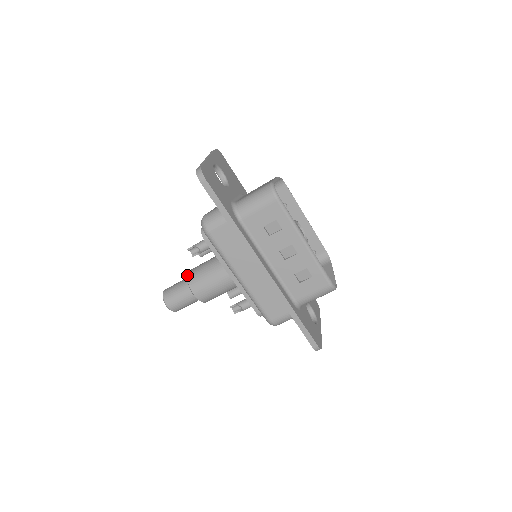
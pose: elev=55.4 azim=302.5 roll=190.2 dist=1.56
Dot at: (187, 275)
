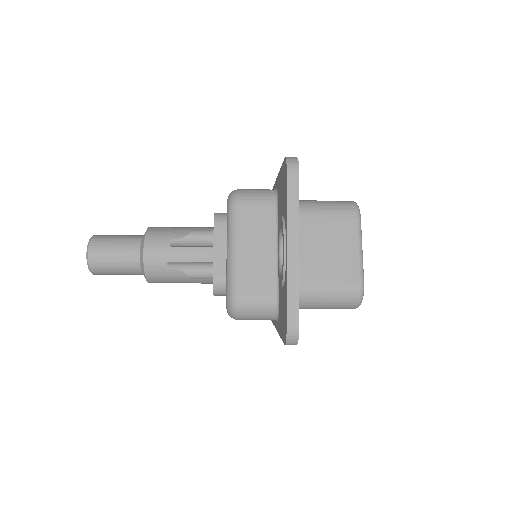
Dot at: (144, 264)
